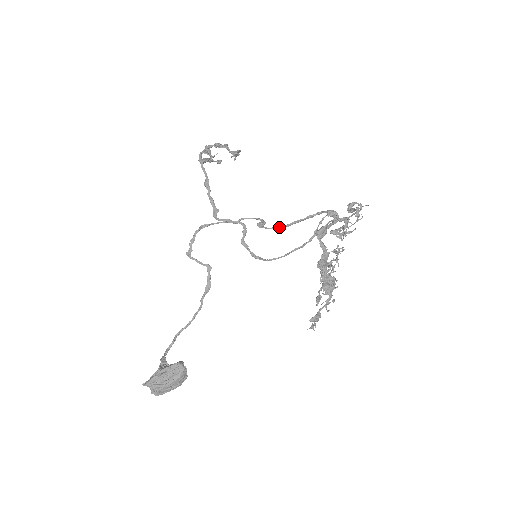
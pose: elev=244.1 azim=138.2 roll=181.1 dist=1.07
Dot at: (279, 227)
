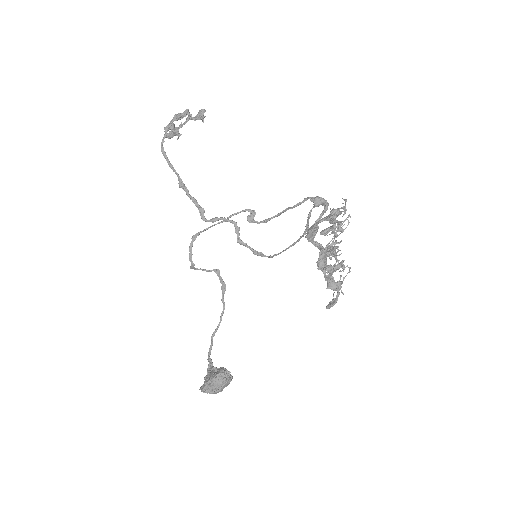
Dot at: (269, 219)
